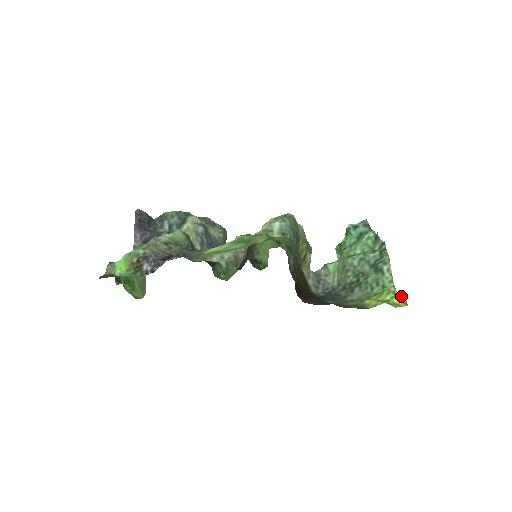
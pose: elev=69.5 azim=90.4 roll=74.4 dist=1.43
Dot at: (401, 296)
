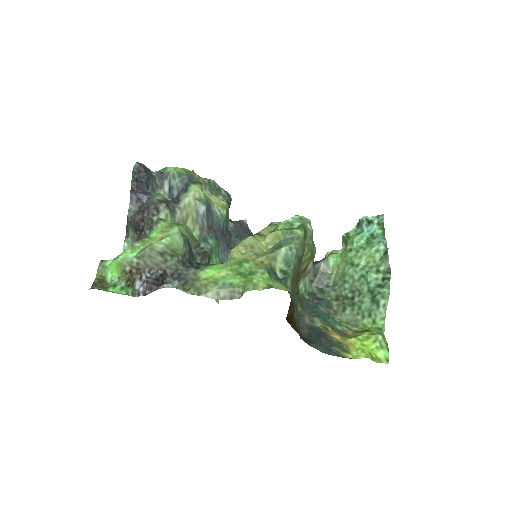
Dot at: (386, 350)
